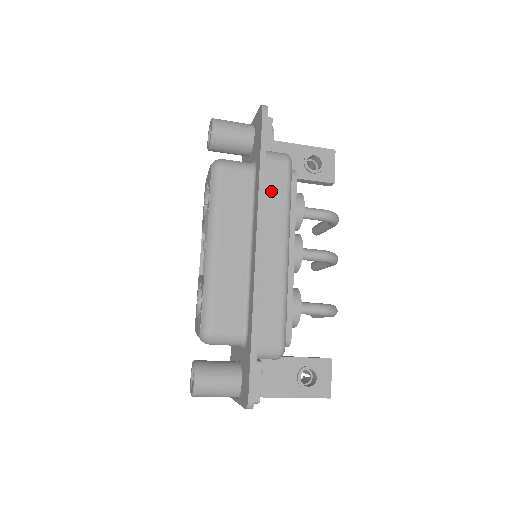
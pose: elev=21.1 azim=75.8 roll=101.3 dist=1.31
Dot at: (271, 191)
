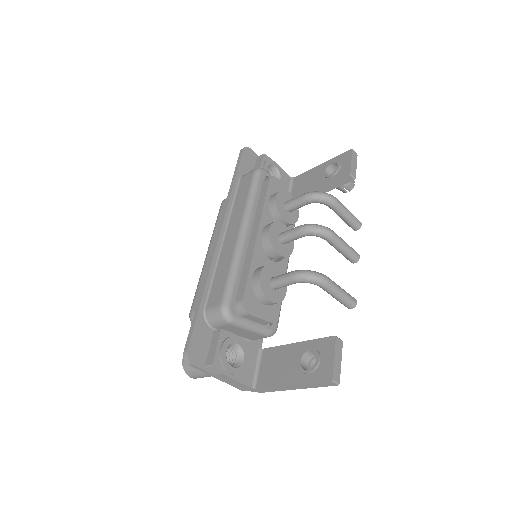
Dot at: (239, 196)
